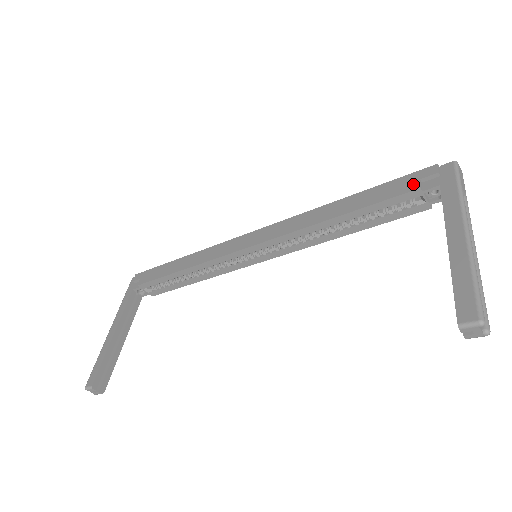
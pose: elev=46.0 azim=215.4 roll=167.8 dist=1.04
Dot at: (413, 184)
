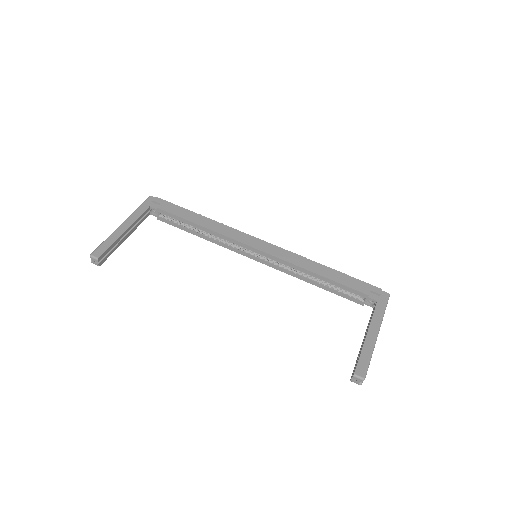
Dot at: (366, 290)
